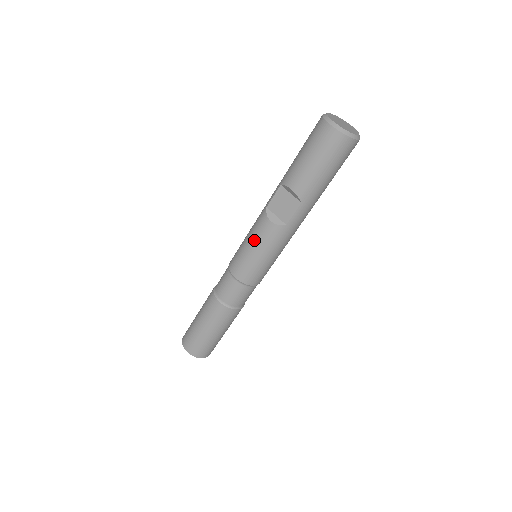
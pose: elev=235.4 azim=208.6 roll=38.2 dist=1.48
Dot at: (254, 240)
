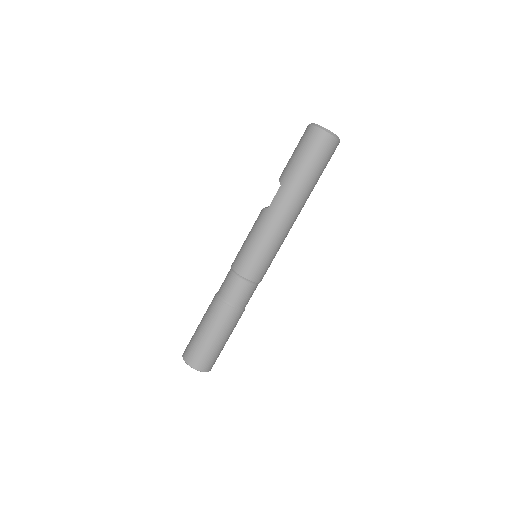
Dot at: occluded
